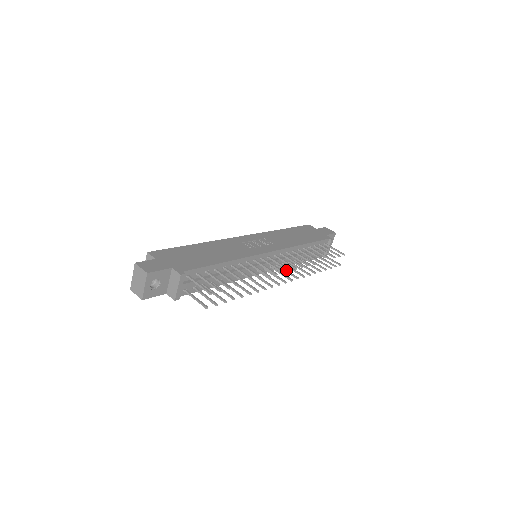
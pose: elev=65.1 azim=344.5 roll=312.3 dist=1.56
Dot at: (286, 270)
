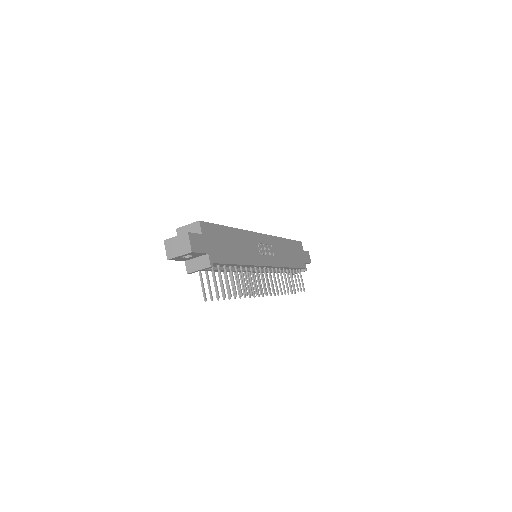
Dot at: occluded
